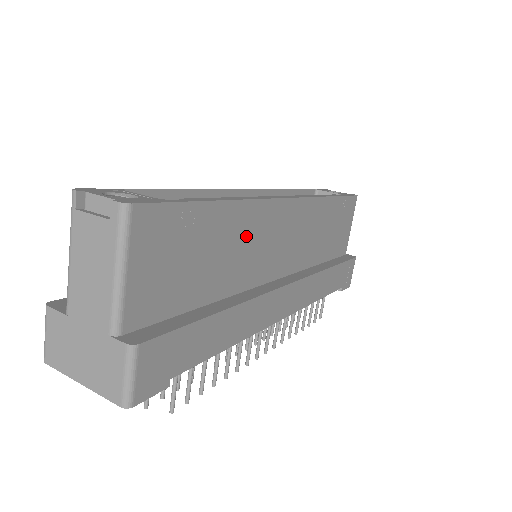
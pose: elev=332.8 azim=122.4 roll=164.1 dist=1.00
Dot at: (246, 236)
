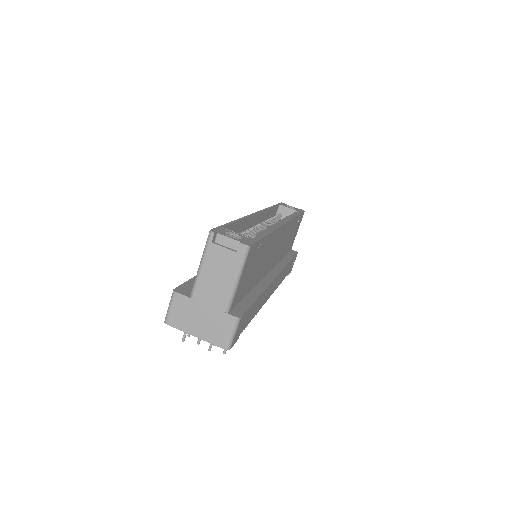
Dot at: (269, 250)
